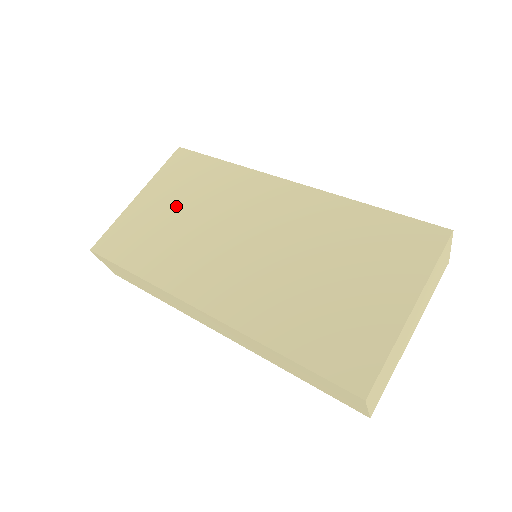
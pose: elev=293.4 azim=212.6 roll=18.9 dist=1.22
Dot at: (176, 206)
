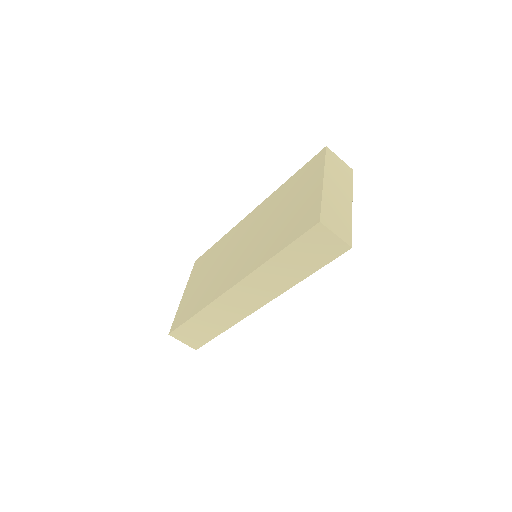
Dot at: (203, 276)
